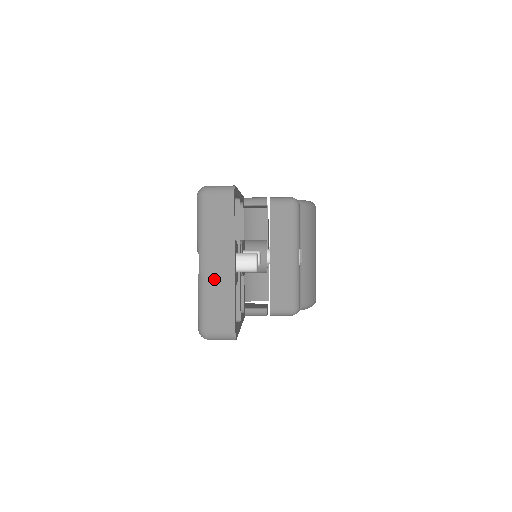
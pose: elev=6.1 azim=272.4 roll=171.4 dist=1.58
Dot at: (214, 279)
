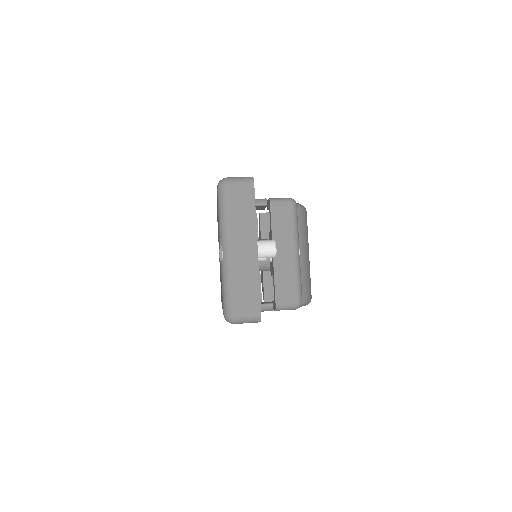
Dot at: (238, 264)
